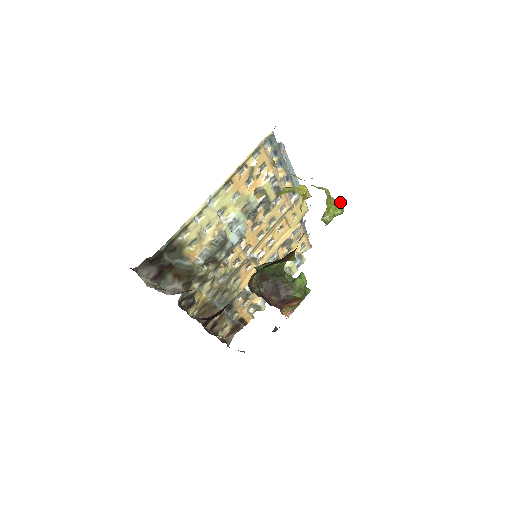
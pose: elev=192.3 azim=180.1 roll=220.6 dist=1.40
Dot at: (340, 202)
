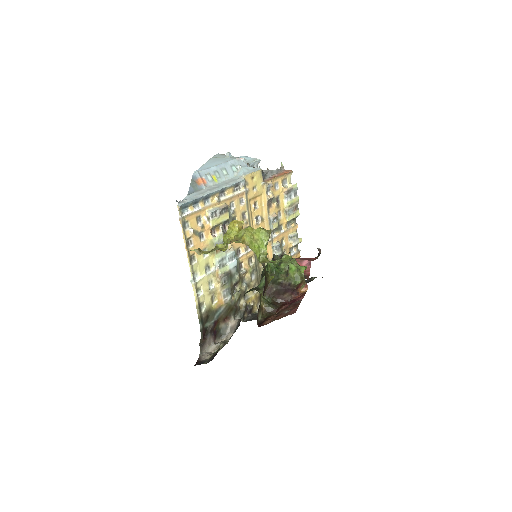
Dot at: (261, 230)
